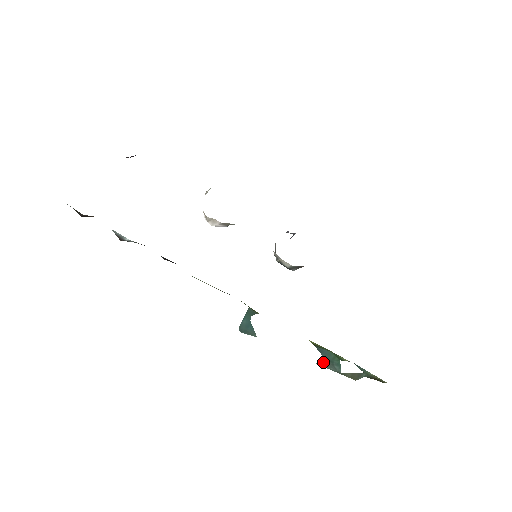
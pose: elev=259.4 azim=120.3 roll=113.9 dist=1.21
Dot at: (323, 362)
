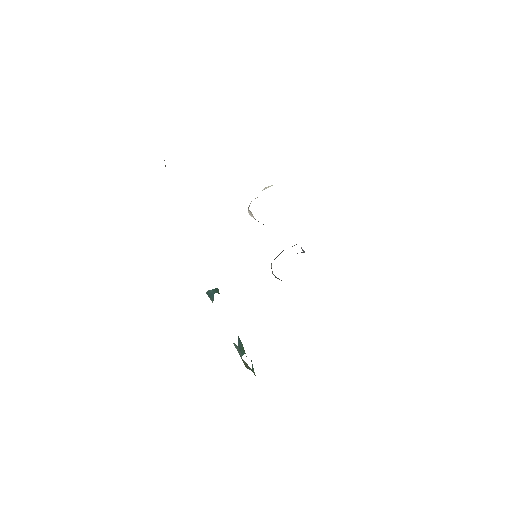
Dot at: (236, 345)
